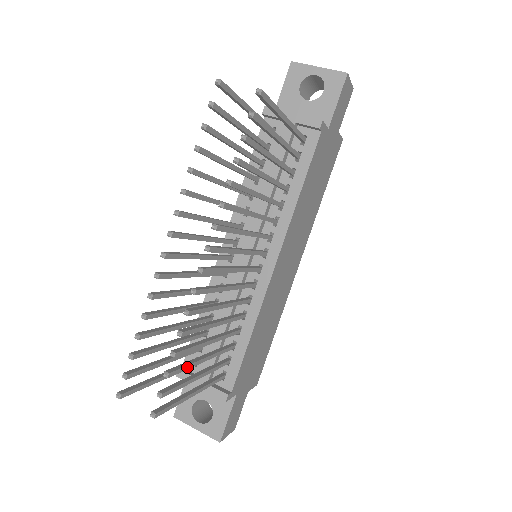
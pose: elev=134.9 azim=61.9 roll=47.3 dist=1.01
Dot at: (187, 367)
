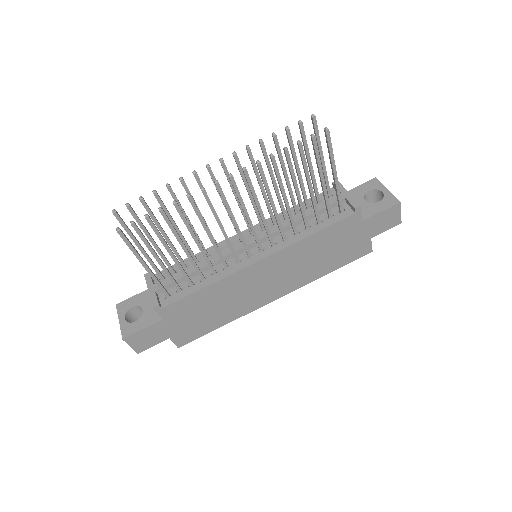
Dot at: (159, 234)
